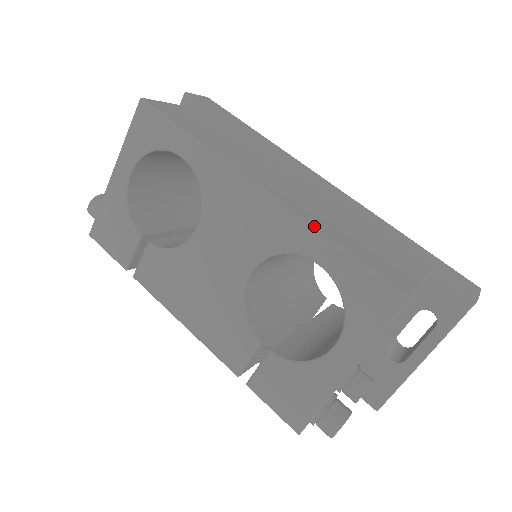
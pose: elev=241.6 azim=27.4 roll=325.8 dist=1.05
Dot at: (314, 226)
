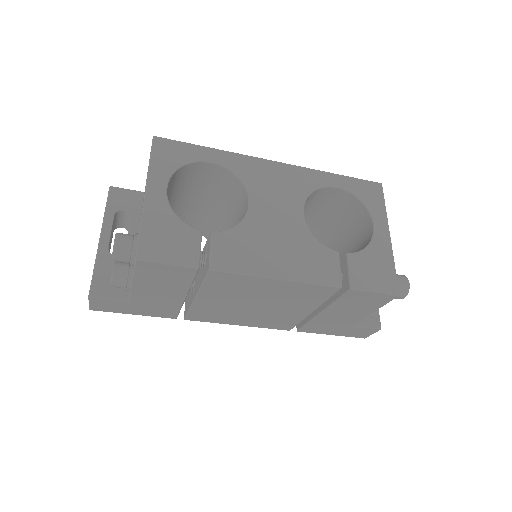
Dot at: (318, 171)
